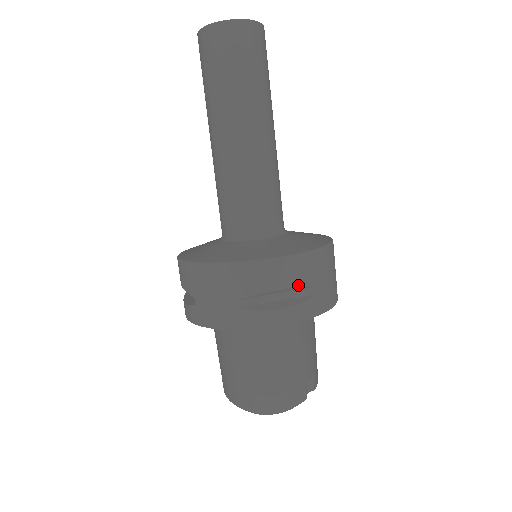
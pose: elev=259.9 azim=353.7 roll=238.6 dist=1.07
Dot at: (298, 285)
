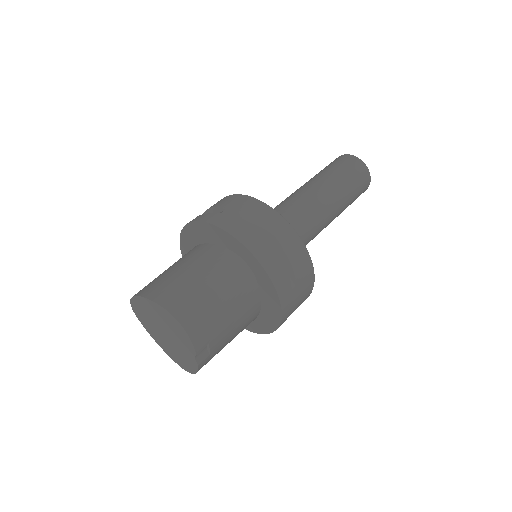
Dot at: (294, 268)
